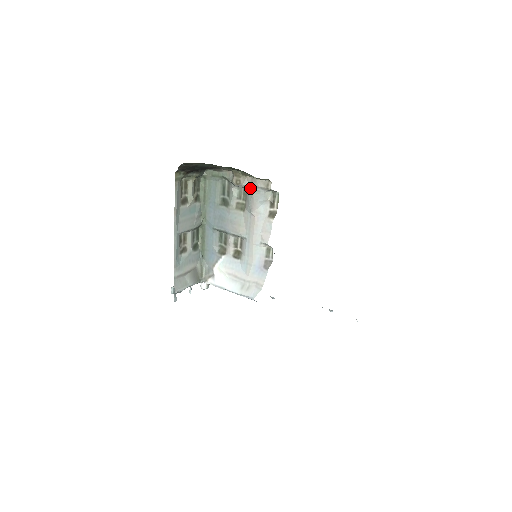
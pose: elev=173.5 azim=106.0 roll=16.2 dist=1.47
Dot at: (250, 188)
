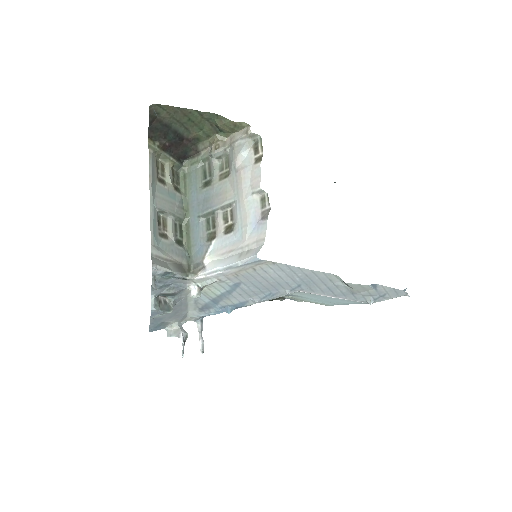
Dot at: (230, 148)
